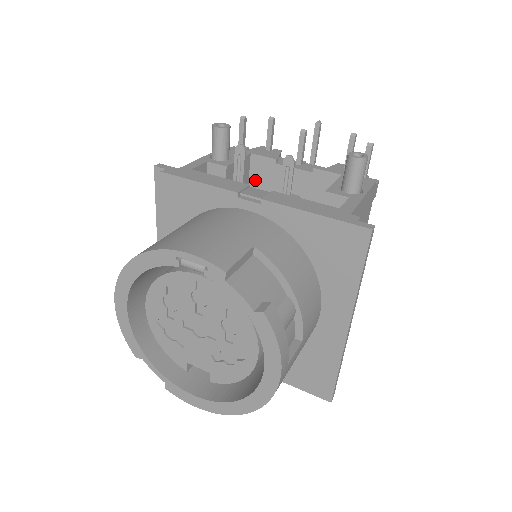
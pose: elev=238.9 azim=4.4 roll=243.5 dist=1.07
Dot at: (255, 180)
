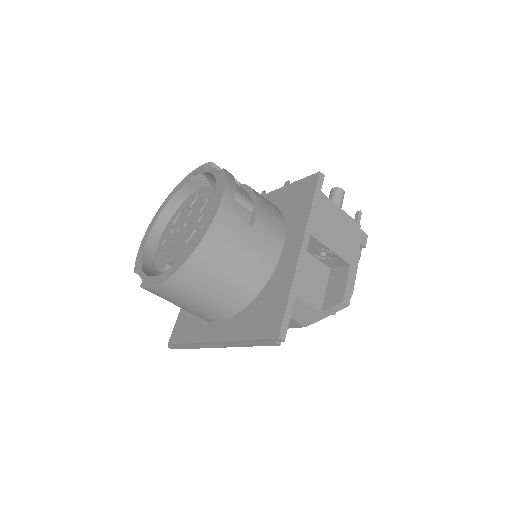
Dot at: occluded
